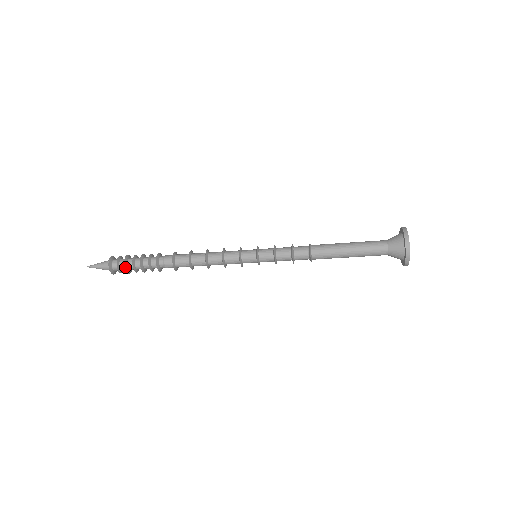
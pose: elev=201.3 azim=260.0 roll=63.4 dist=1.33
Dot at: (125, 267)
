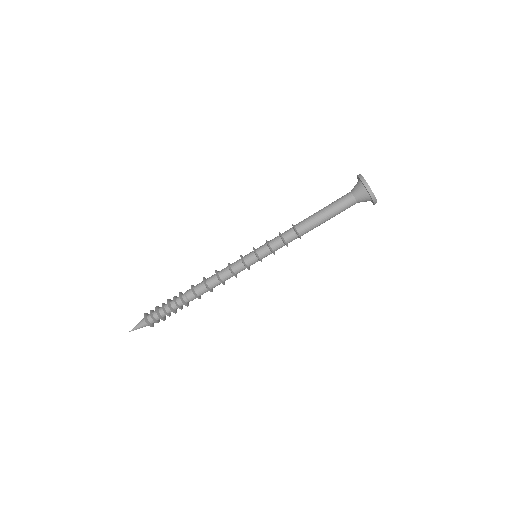
Dot at: (157, 314)
